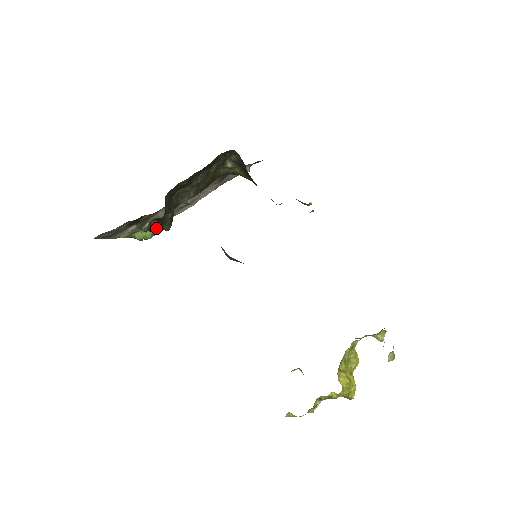
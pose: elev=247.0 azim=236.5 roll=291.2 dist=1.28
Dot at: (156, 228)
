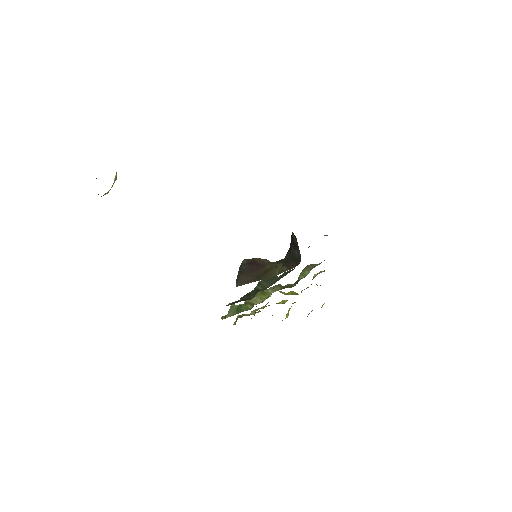
Dot at: occluded
